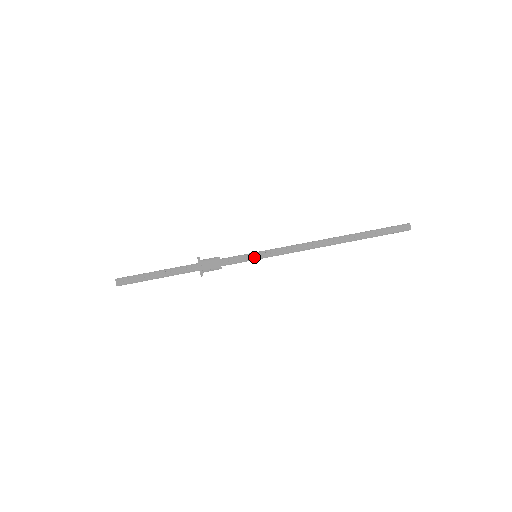
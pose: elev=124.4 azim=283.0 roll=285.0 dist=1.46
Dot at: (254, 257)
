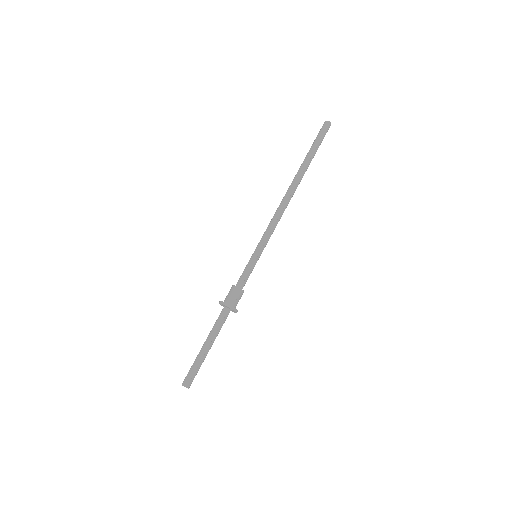
Dot at: occluded
